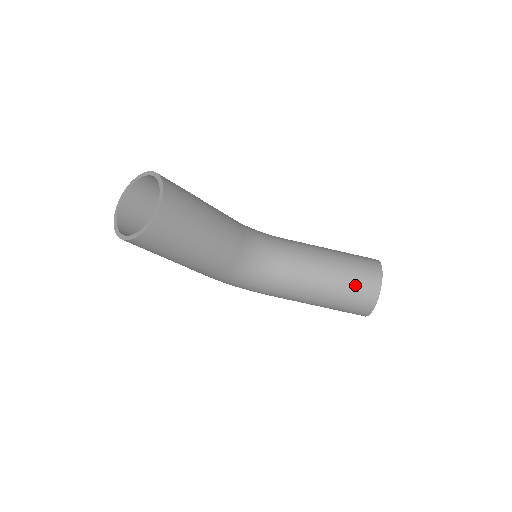
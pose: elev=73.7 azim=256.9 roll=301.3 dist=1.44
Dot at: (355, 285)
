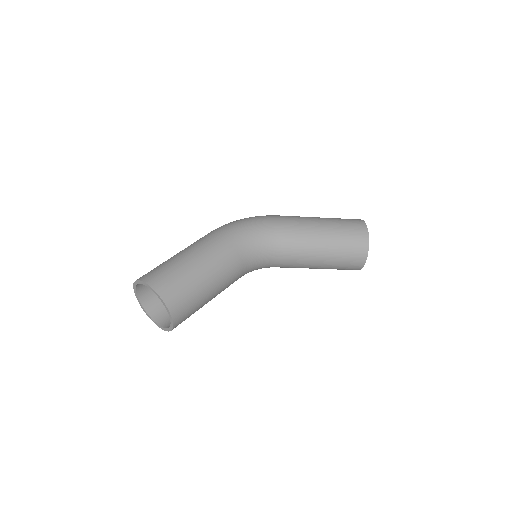
Dot at: (341, 267)
